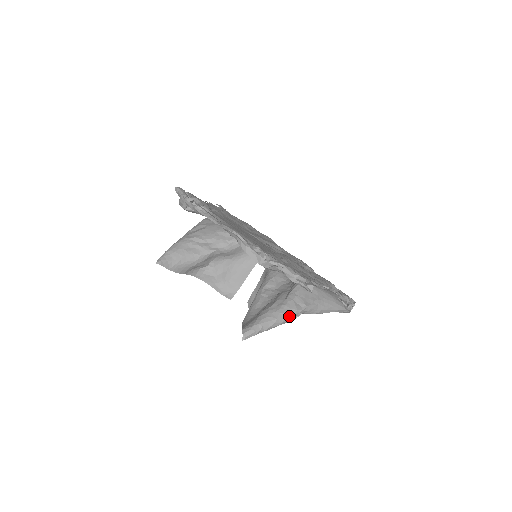
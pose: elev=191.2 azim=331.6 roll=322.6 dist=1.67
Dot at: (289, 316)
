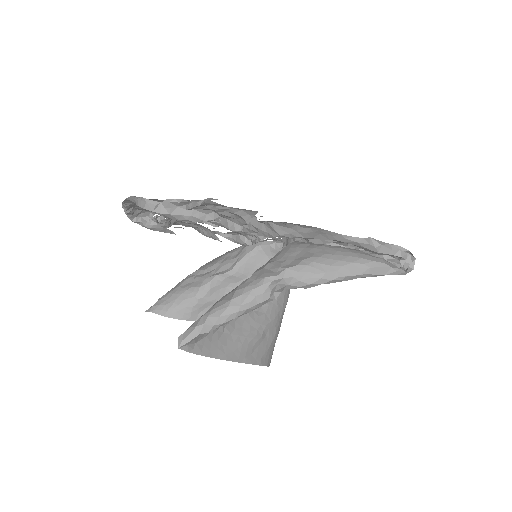
Dot at: (253, 291)
